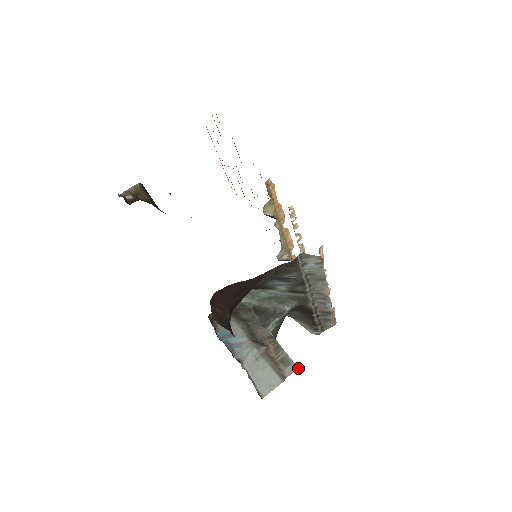
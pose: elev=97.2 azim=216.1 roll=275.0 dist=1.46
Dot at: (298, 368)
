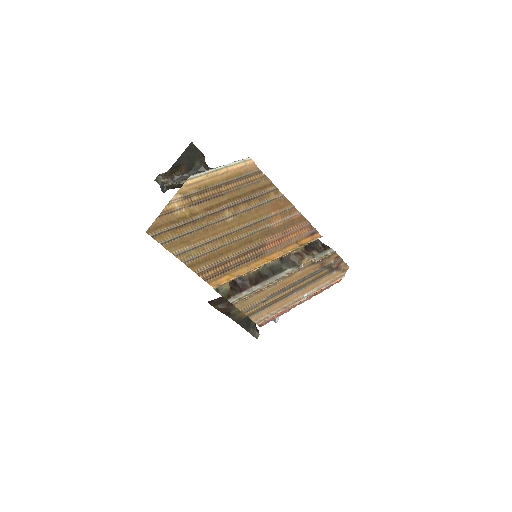
Dot at: (276, 322)
